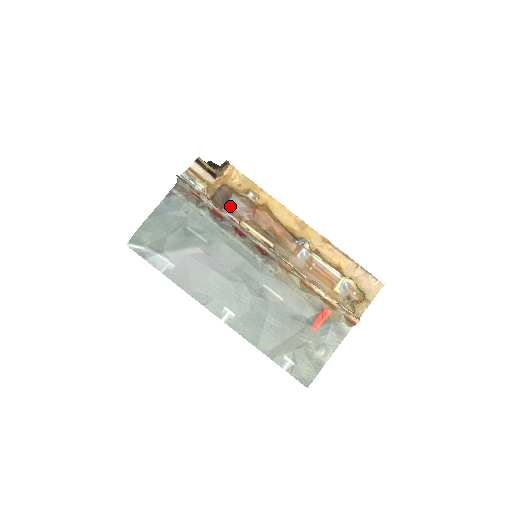
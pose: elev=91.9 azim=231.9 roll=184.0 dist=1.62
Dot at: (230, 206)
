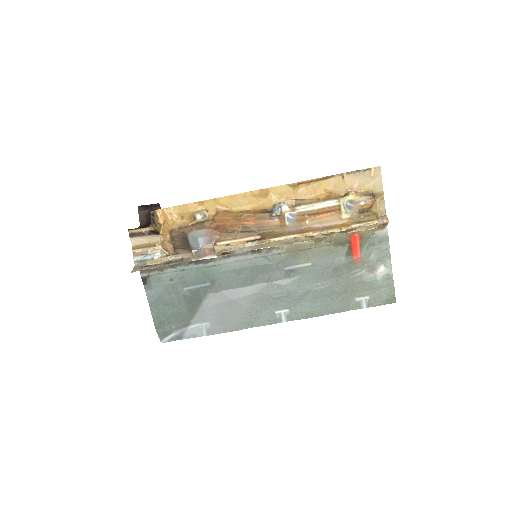
Dot at: (195, 243)
